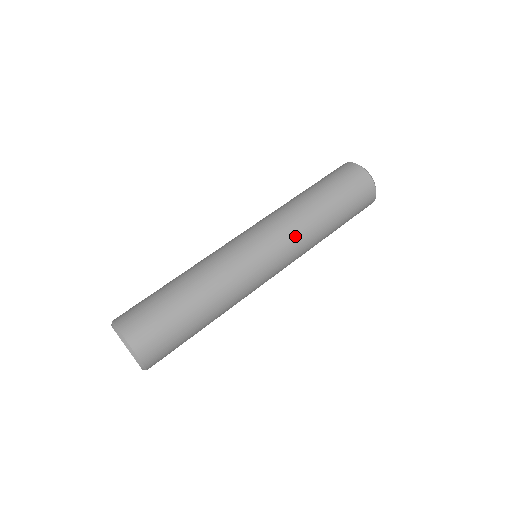
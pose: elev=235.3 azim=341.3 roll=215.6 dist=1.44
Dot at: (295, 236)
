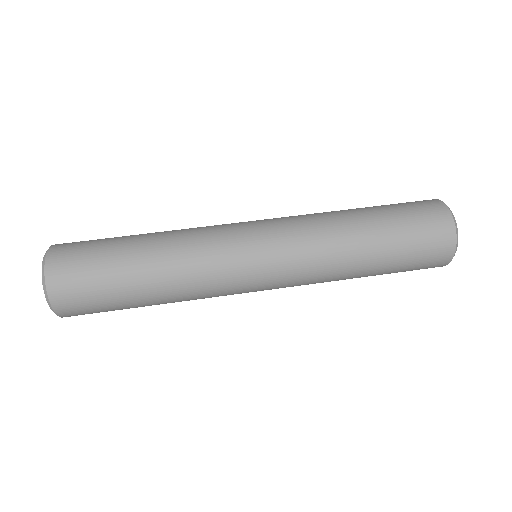
Dot at: (308, 282)
